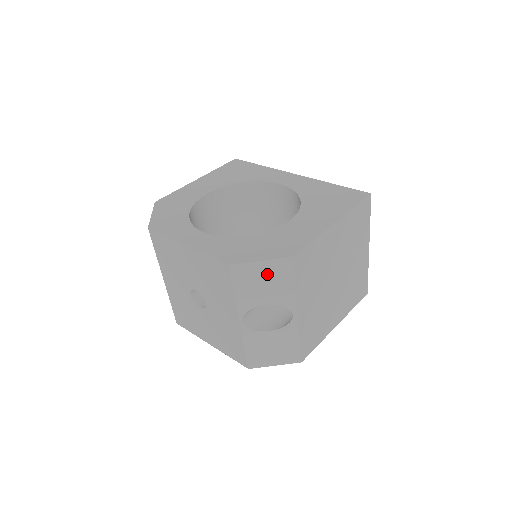
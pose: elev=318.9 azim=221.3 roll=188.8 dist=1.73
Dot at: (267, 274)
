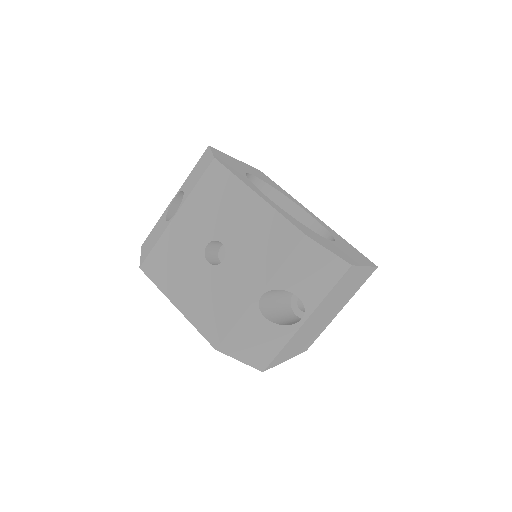
Dot at: (322, 266)
